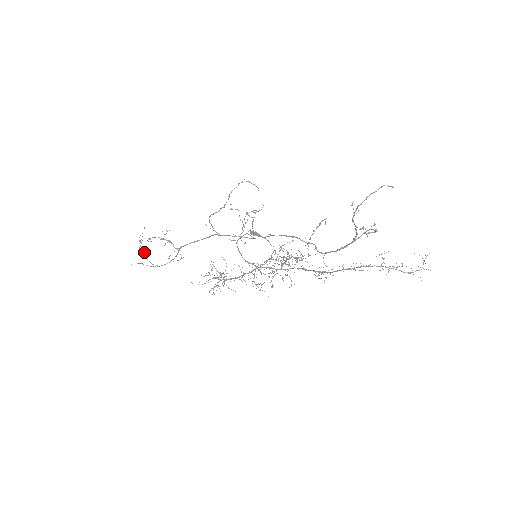
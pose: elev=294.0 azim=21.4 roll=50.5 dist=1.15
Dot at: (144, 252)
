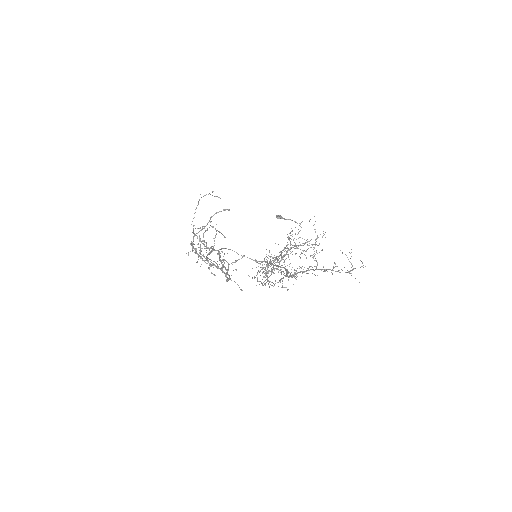
Dot at: occluded
